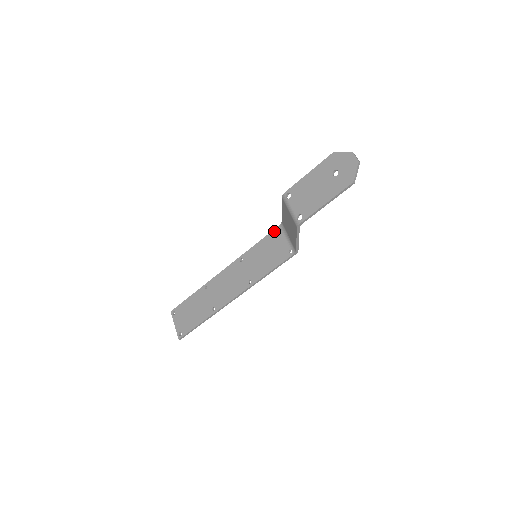
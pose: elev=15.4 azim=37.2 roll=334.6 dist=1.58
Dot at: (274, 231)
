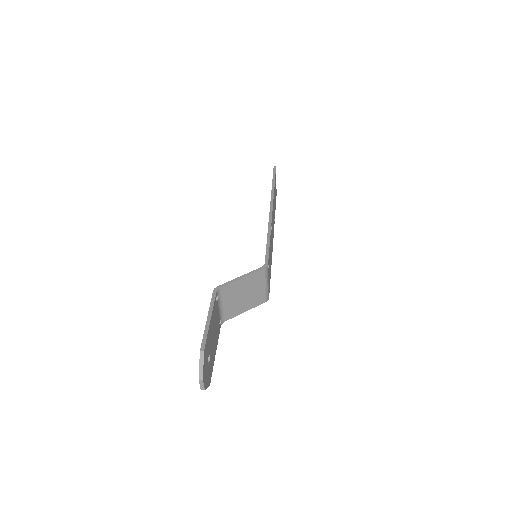
Dot at: (265, 259)
